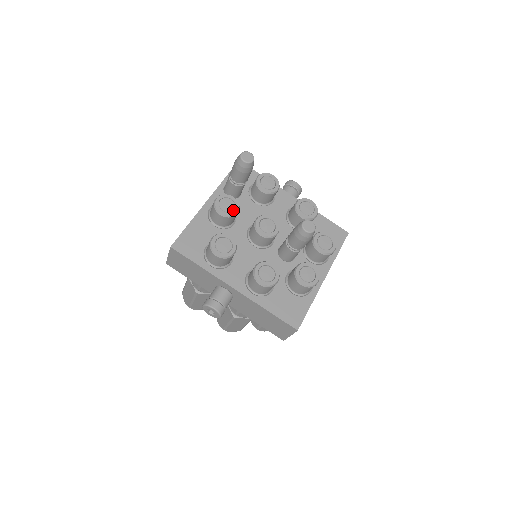
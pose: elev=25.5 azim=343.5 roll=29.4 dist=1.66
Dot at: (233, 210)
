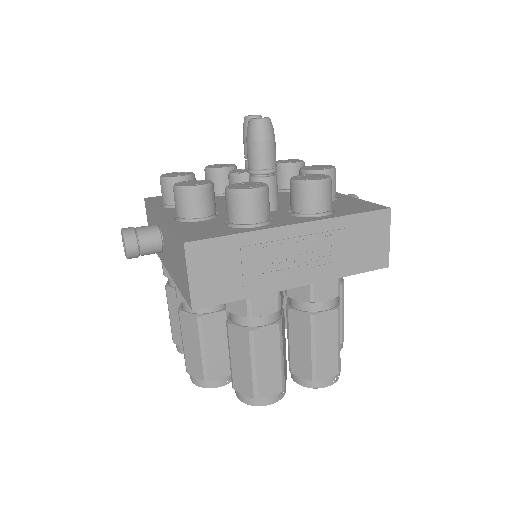
Dot at: (222, 168)
